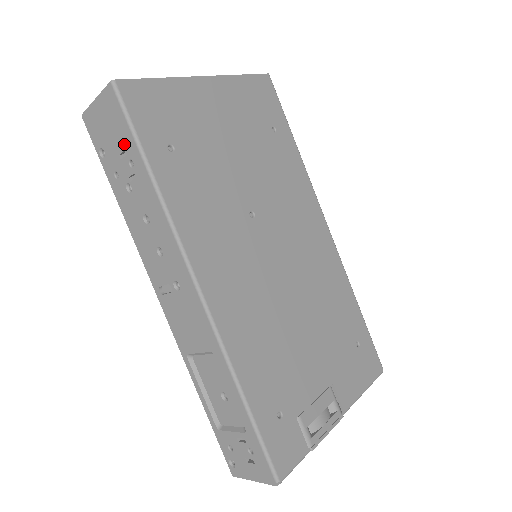
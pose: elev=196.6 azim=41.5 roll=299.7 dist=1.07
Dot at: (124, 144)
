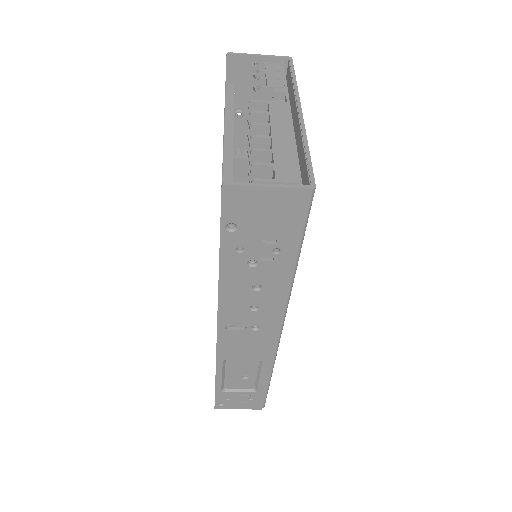
Dot at: (281, 236)
